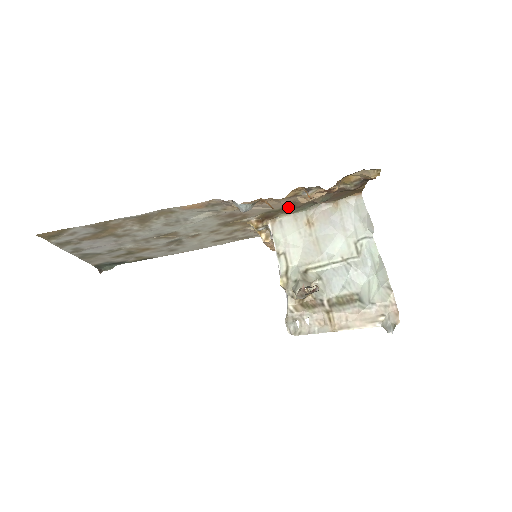
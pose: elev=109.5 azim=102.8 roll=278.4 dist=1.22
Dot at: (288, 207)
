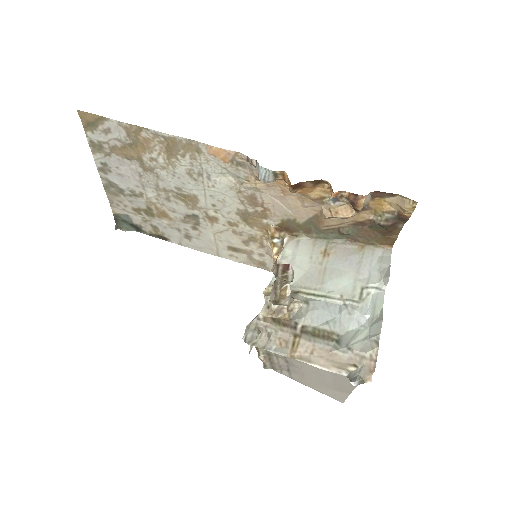
Dot at: (312, 226)
